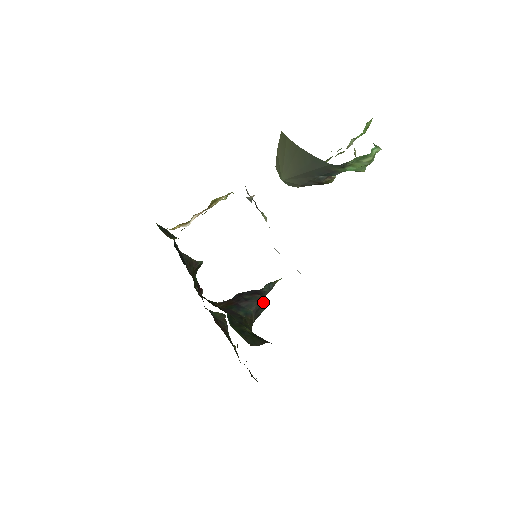
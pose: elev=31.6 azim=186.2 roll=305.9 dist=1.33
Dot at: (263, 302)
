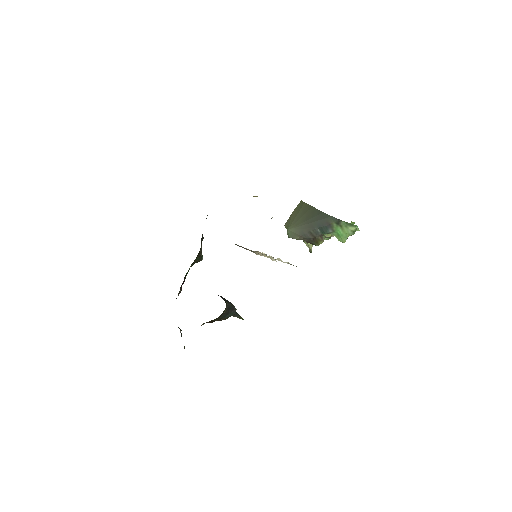
Dot at: occluded
